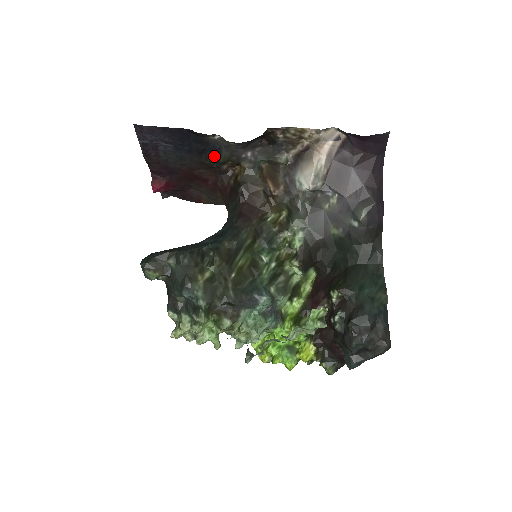
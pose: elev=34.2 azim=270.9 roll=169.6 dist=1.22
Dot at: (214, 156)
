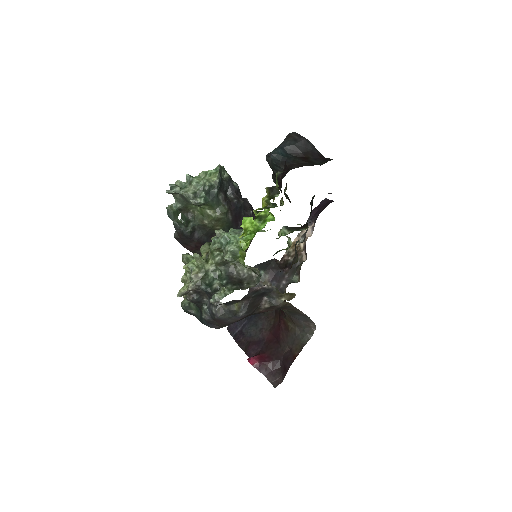
Dot at: occluded
